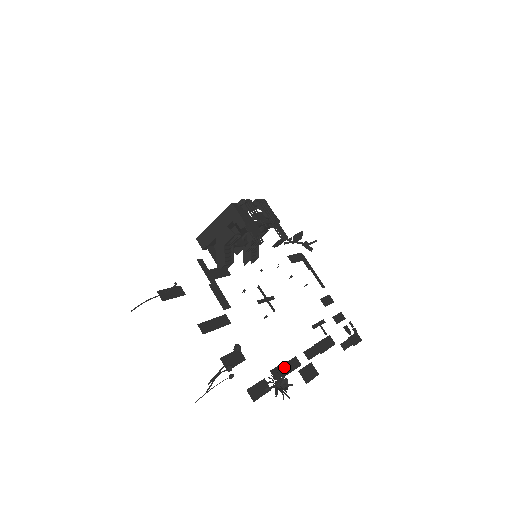
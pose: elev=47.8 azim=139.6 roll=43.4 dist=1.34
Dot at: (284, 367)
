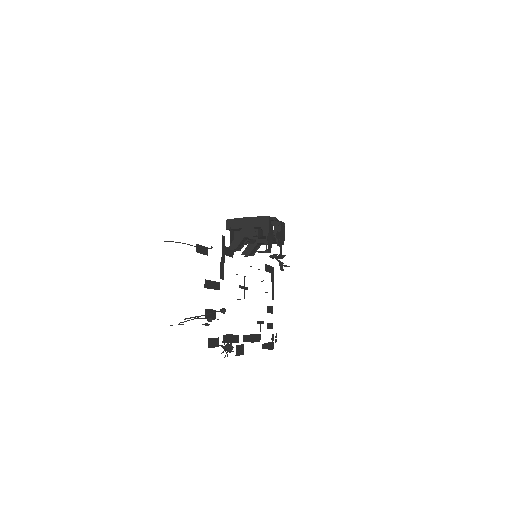
Dot at: (231, 337)
